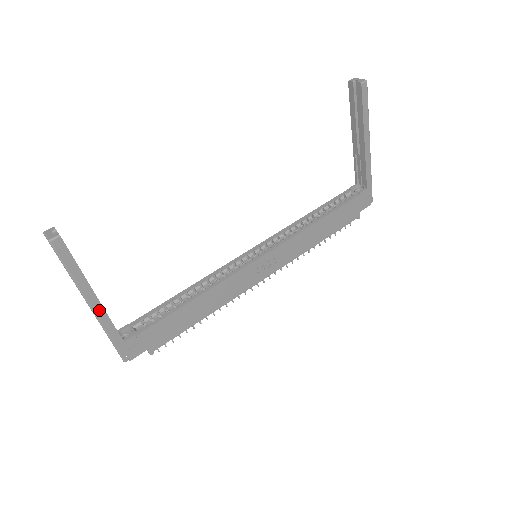
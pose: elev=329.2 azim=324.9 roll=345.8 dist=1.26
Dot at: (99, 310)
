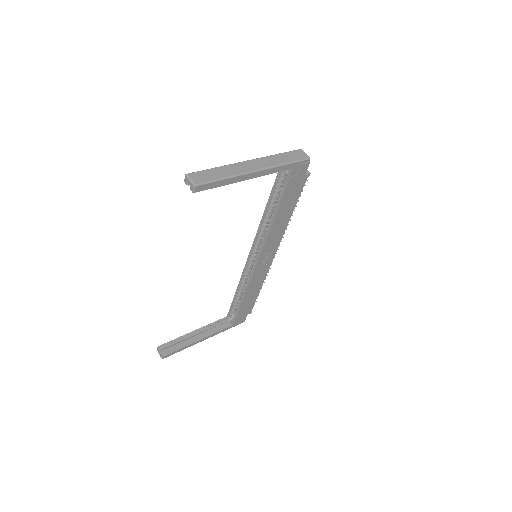
Dot at: (208, 337)
